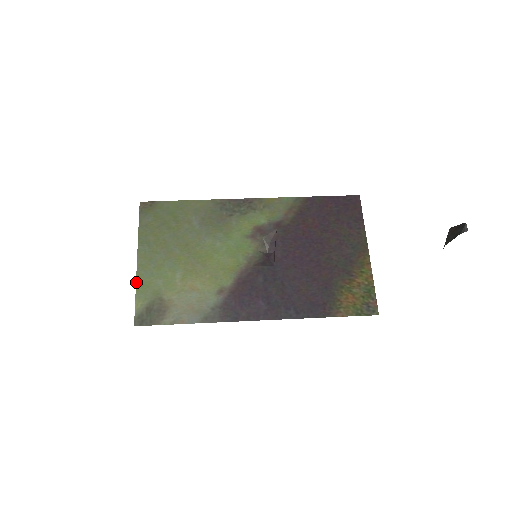
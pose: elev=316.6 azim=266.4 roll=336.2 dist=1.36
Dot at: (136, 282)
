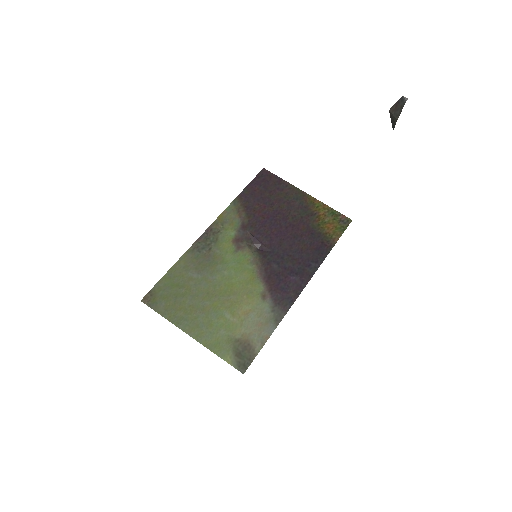
Dot at: occluded
